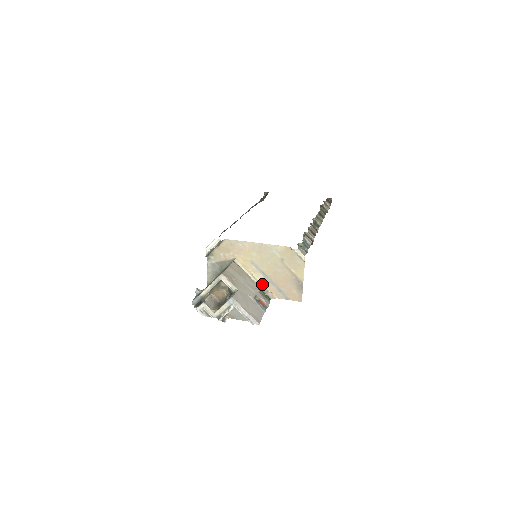
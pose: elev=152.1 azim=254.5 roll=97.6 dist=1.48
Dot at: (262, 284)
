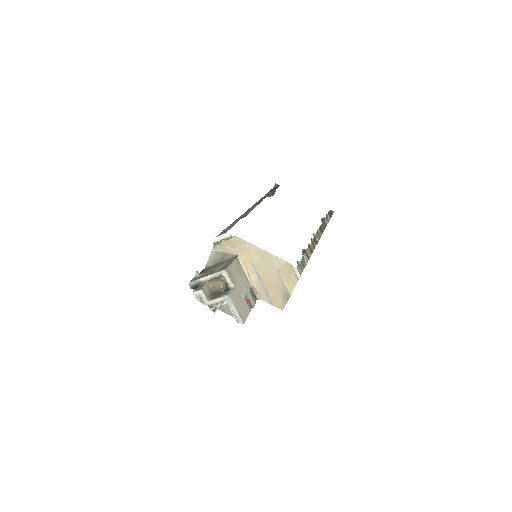
Dot at: (254, 284)
